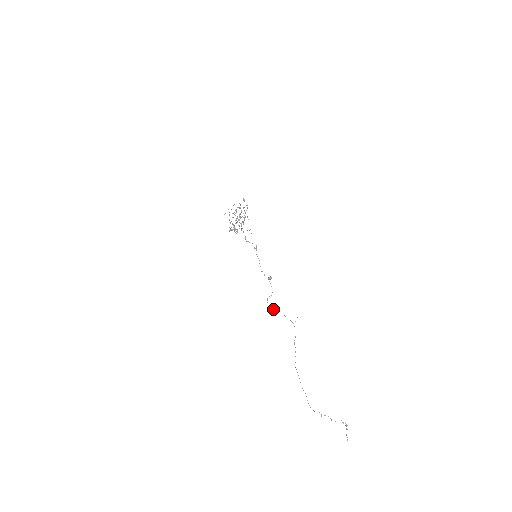
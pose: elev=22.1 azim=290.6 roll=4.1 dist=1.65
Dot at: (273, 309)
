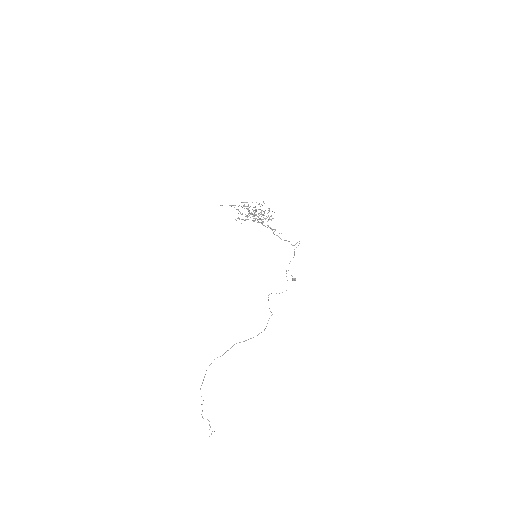
Dot at: occluded
